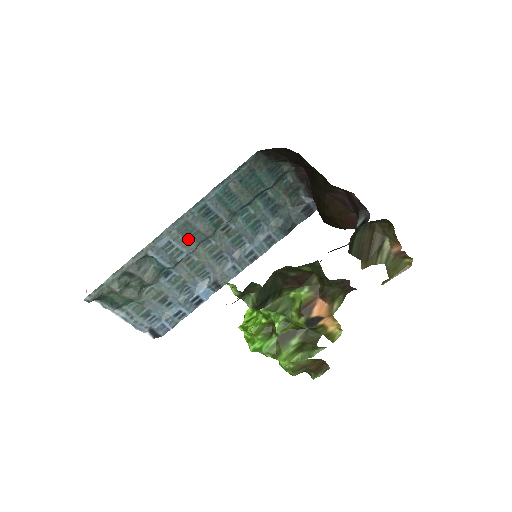
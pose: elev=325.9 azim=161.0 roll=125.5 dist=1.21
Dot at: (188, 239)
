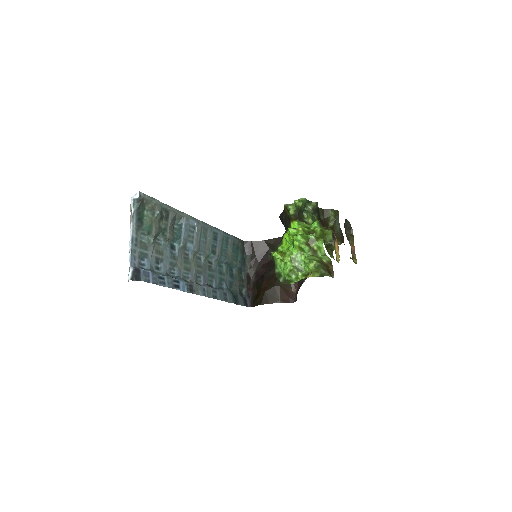
Dot at: (199, 240)
